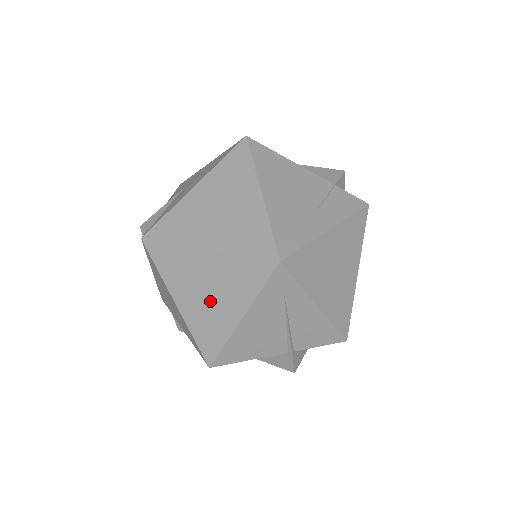
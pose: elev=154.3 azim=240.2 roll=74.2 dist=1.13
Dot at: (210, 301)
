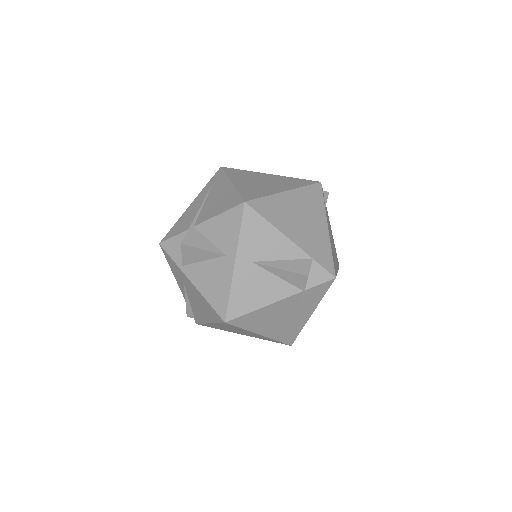
Dot at: occluded
